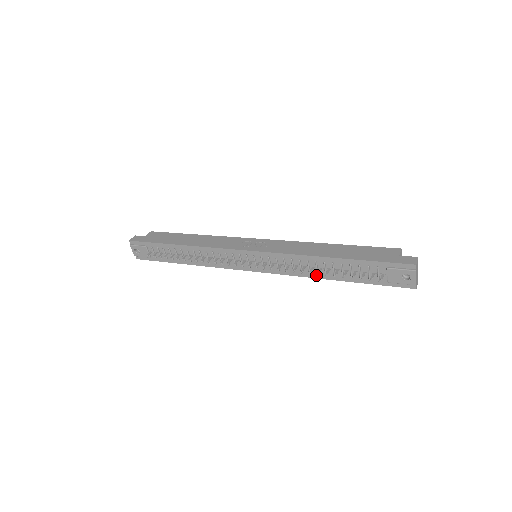
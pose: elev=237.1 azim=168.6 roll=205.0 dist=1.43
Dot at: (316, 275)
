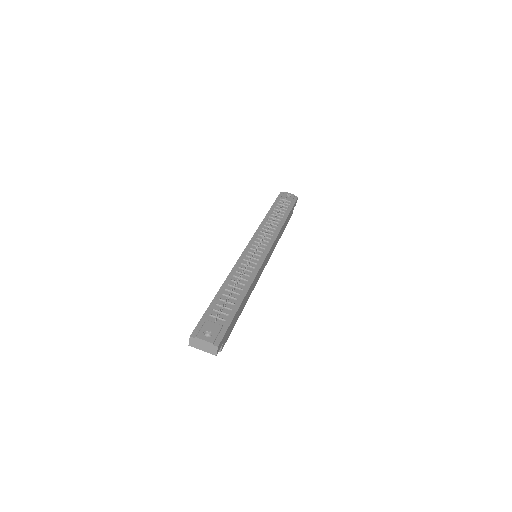
Dot at: (280, 225)
